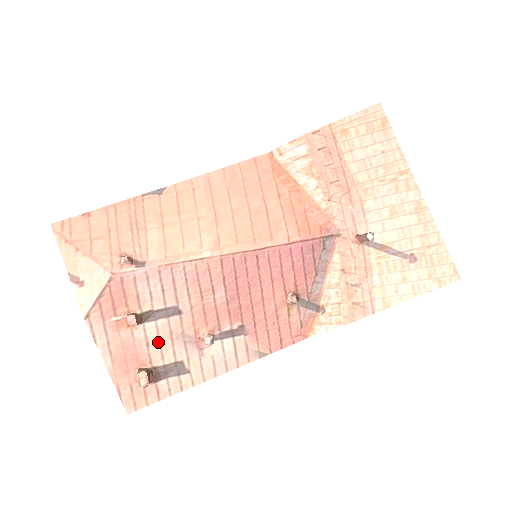
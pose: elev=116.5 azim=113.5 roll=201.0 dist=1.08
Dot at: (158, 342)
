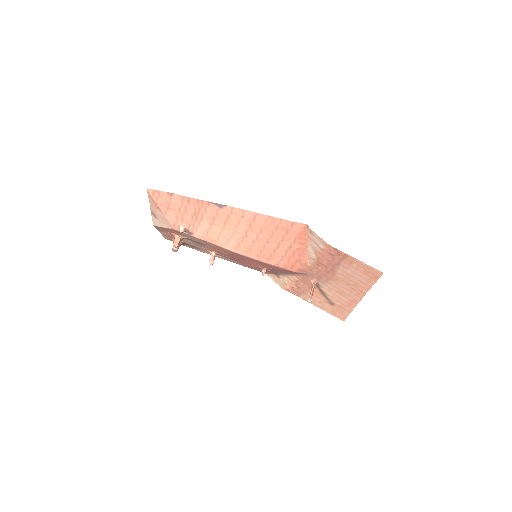
Dot at: (189, 242)
